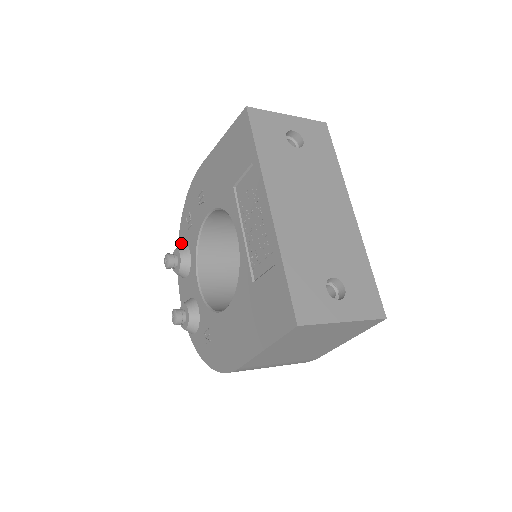
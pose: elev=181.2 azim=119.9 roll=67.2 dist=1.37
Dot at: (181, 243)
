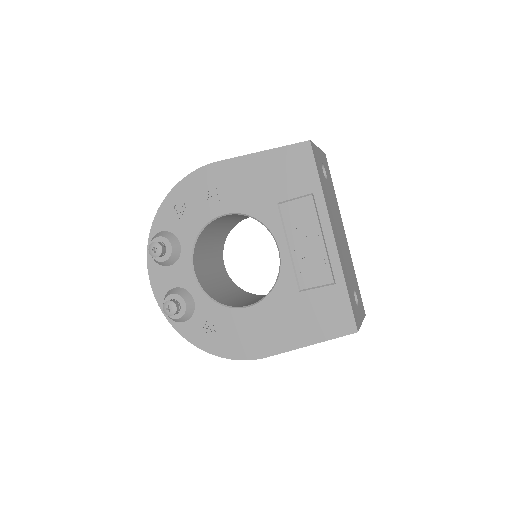
Dot at: (159, 229)
